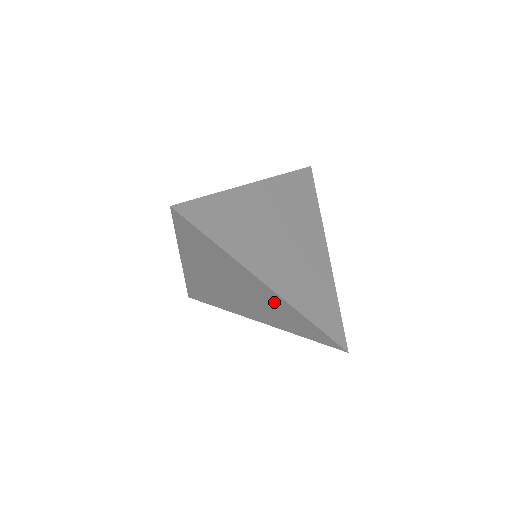
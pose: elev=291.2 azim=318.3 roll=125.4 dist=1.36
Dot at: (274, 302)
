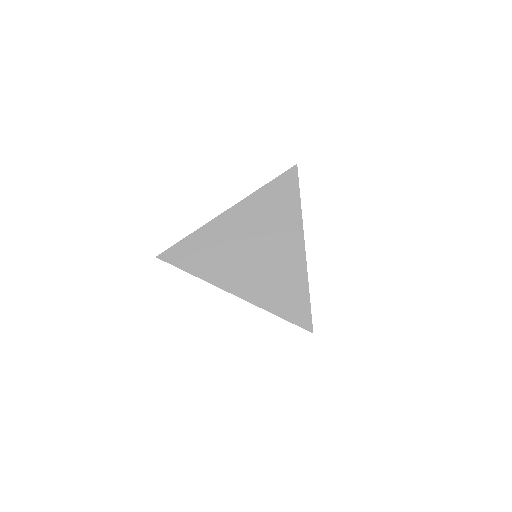
Dot at: occluded
